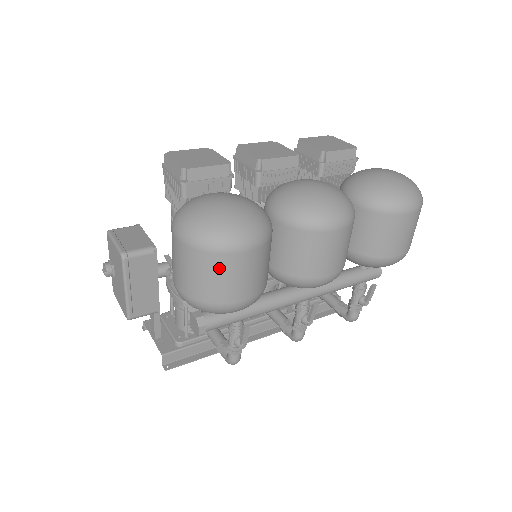
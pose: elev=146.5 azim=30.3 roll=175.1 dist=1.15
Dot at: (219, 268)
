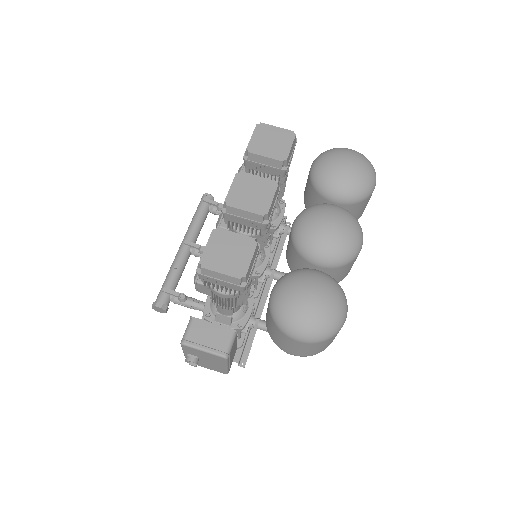
Dot at: occluded
